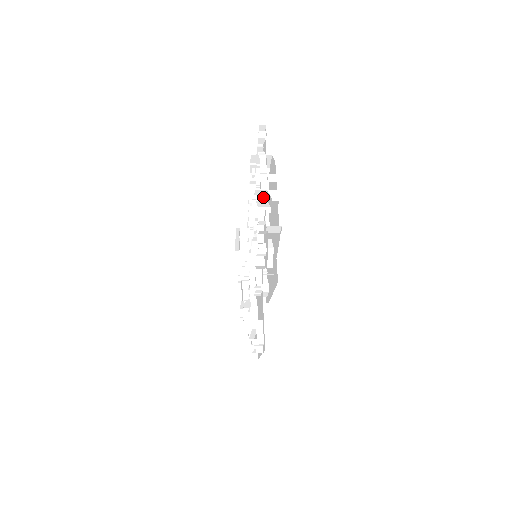
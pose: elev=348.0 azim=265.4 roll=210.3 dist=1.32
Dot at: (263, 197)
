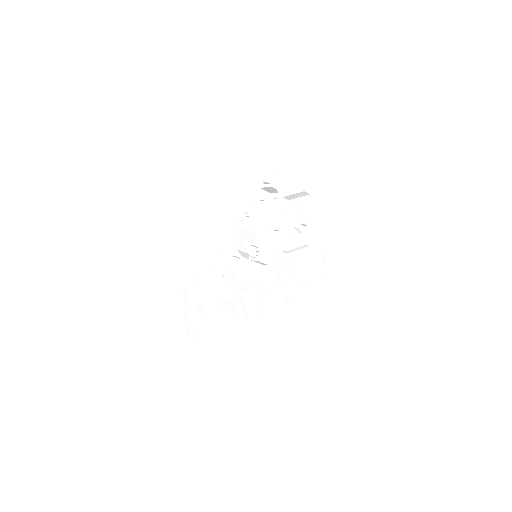
Dot at: (251, 225)
